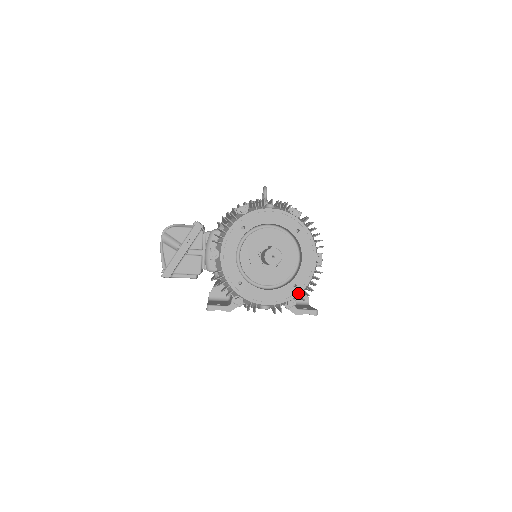
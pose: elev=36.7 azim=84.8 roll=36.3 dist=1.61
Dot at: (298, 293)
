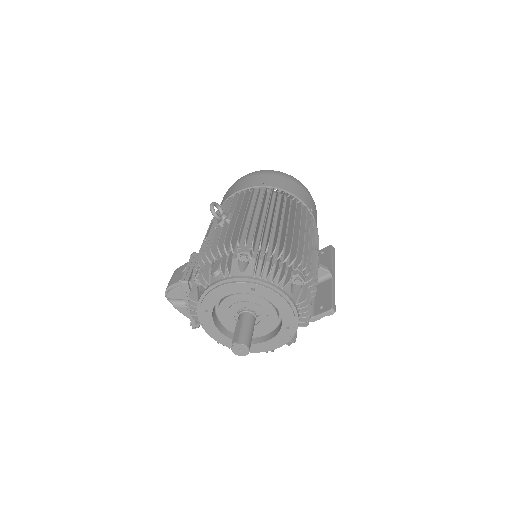
Dot at: (295, 330)
